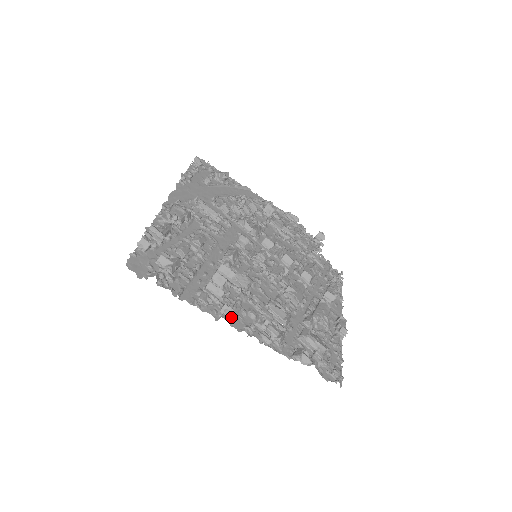
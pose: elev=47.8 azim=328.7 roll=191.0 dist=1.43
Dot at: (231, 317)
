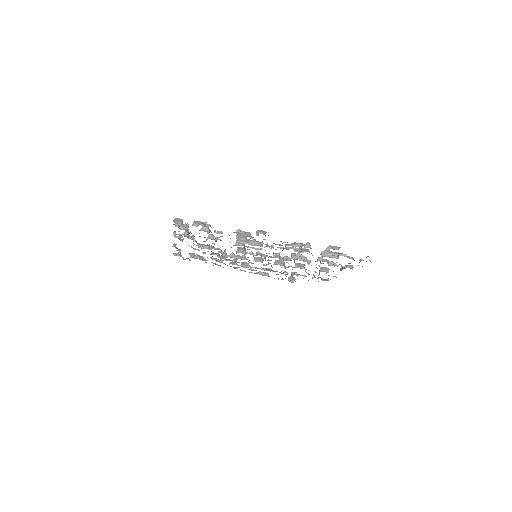
Dot at: occluded
